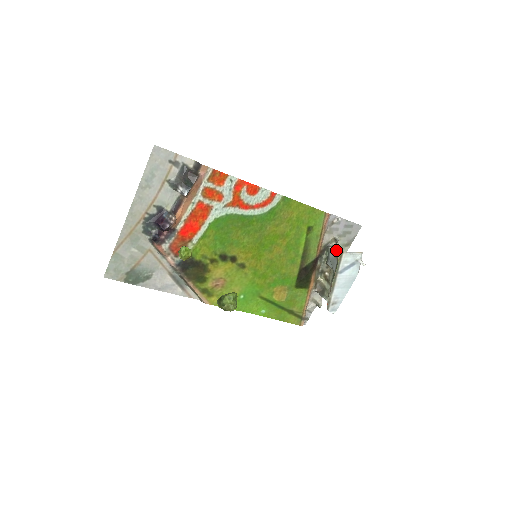
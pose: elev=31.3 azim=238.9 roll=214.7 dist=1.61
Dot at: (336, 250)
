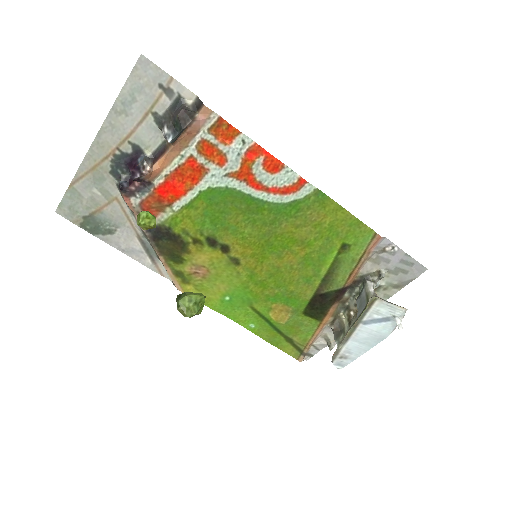
Dot at: (377, 288)
